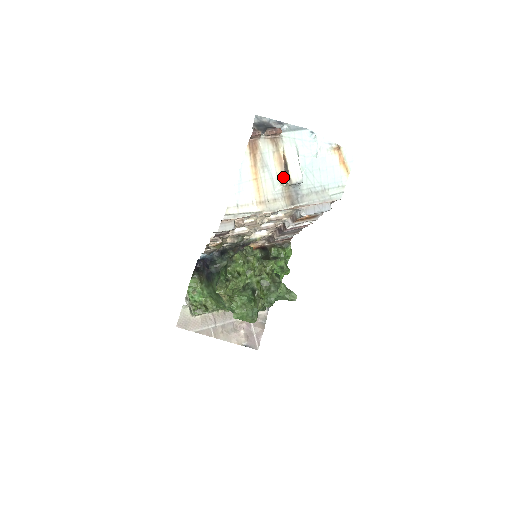
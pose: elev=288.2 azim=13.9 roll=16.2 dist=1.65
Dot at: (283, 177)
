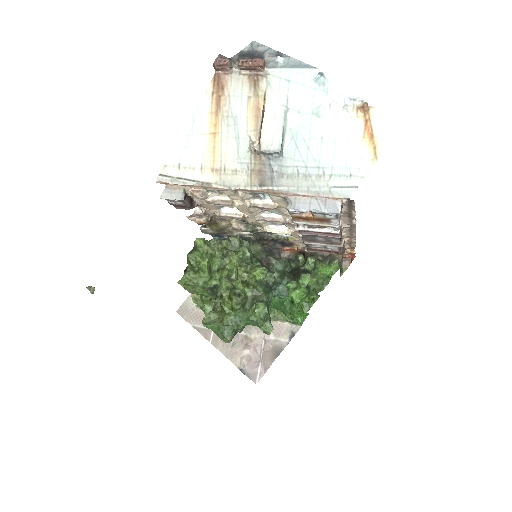
Dot at: (257, 139)
